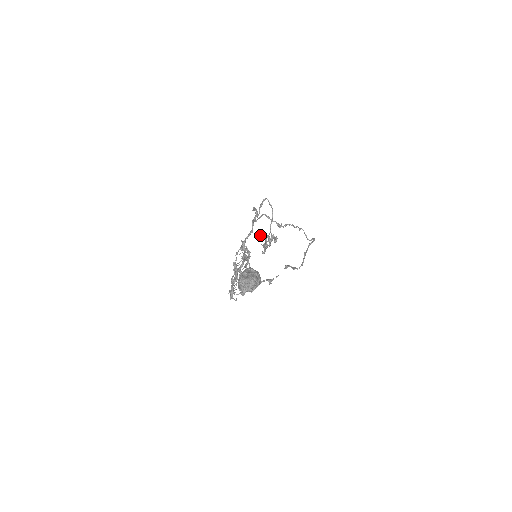
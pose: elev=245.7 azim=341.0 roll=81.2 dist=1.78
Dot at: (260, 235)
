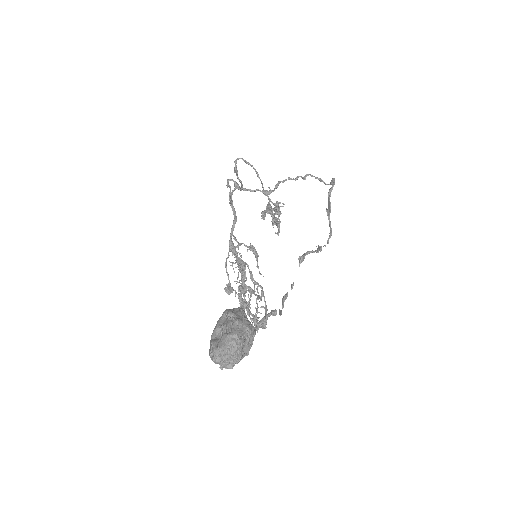
Dot at: occluded
